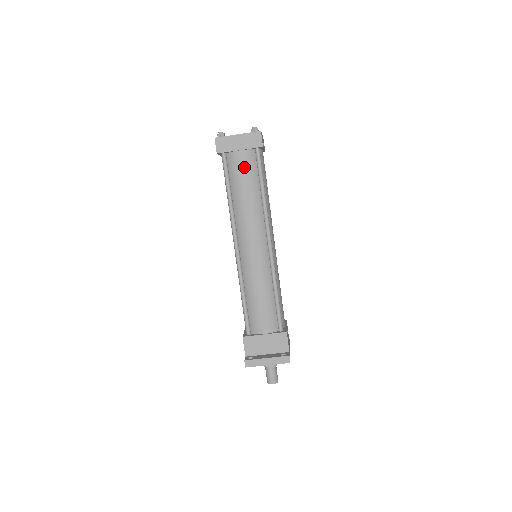
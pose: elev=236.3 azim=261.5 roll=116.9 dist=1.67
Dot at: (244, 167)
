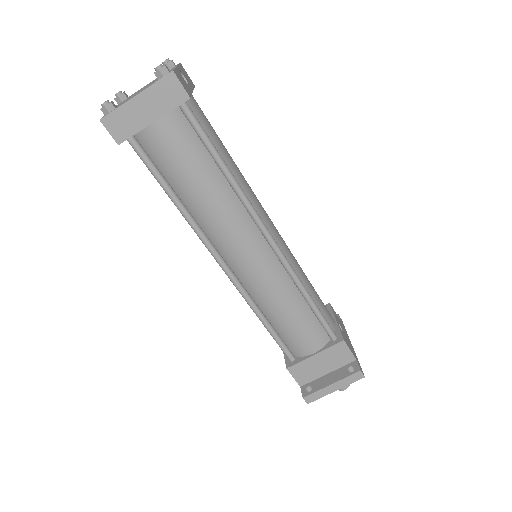
Dot at: (175, 147)
